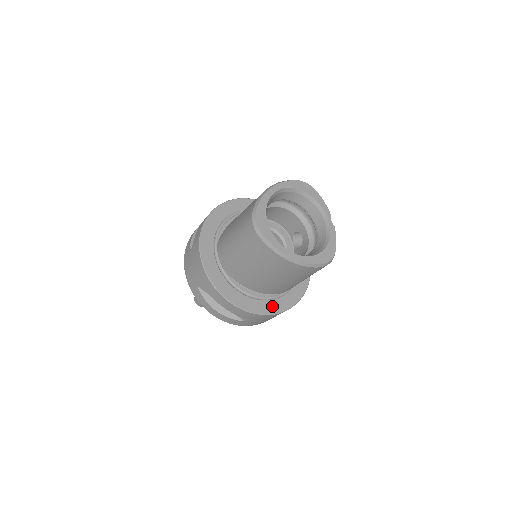
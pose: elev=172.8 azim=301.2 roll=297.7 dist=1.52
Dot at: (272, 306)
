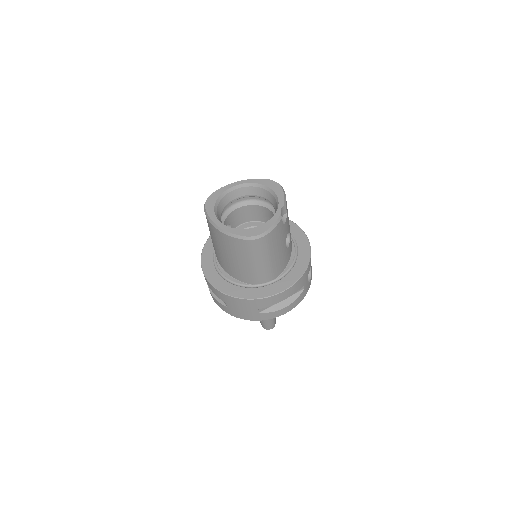
Dot at: (241, 292)
